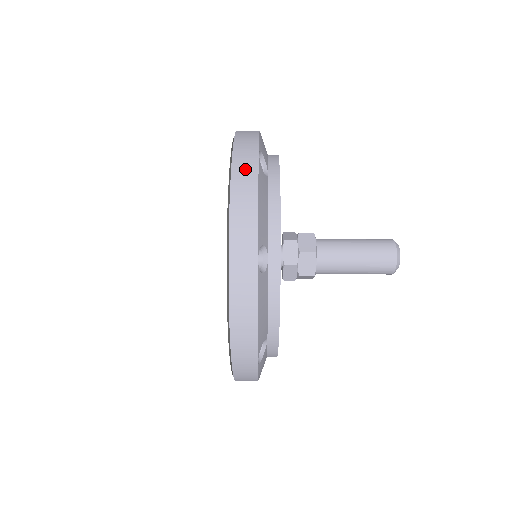
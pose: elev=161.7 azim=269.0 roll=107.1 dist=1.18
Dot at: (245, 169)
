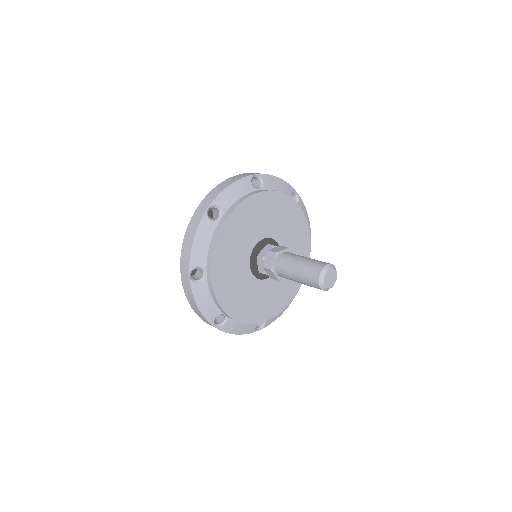
Dot at: (239, 176)
